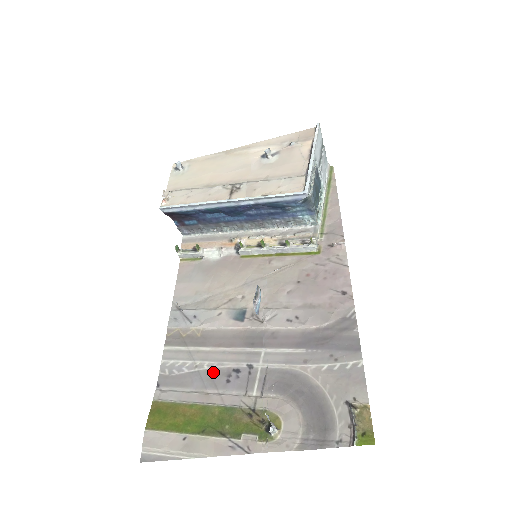
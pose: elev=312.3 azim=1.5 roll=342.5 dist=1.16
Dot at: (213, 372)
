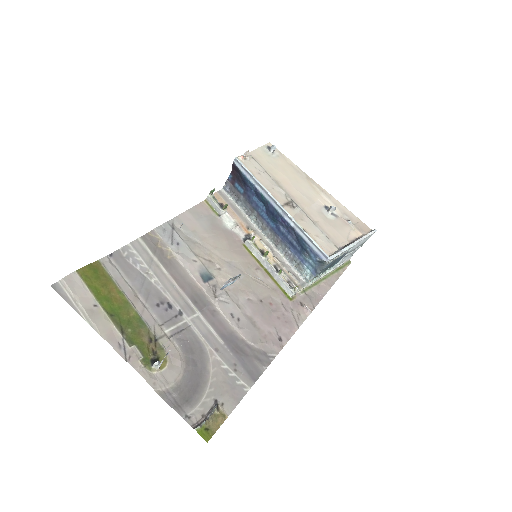
Dot at: (154, 289)
